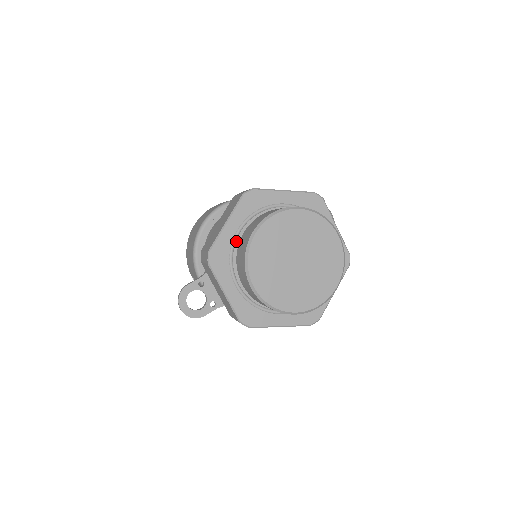
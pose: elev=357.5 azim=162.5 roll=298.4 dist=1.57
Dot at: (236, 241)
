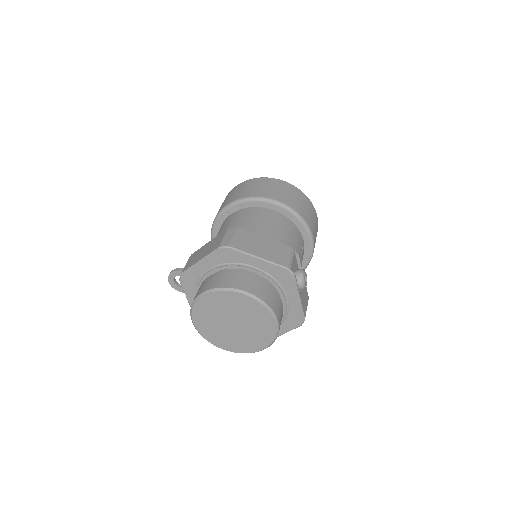
Dot at: (205, 276)
